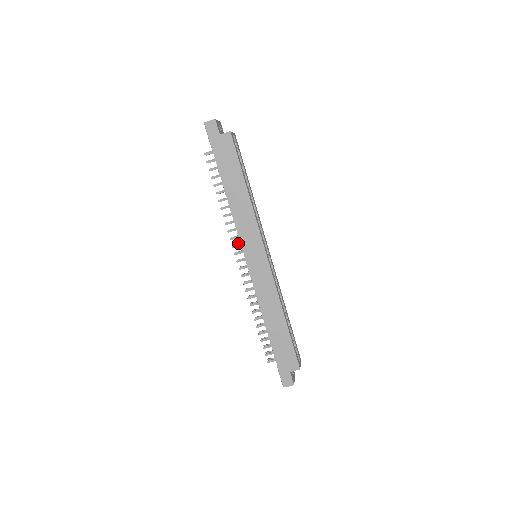
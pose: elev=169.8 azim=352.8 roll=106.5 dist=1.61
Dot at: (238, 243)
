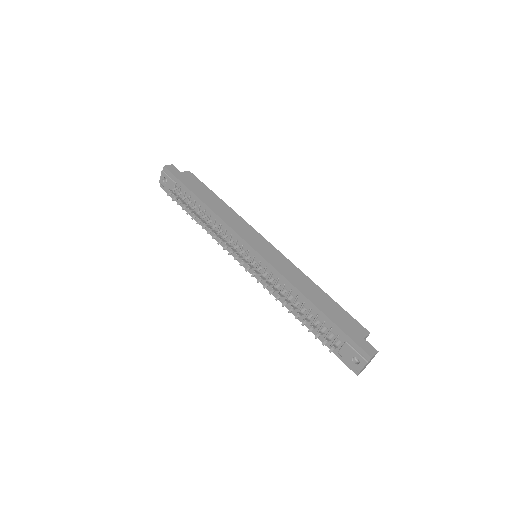
Dot at: (233, 250)
